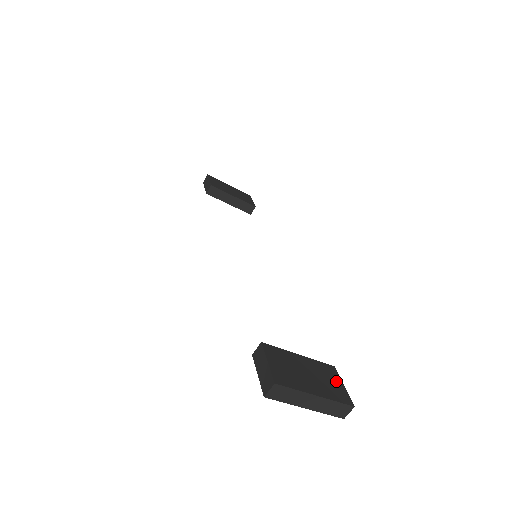
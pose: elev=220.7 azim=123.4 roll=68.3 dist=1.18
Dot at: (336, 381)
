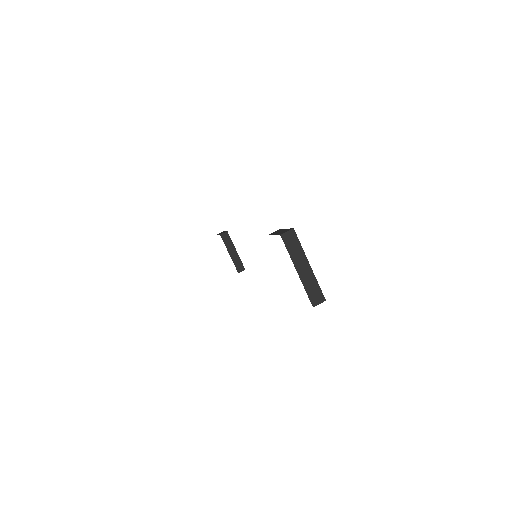
Dot at: occluded
